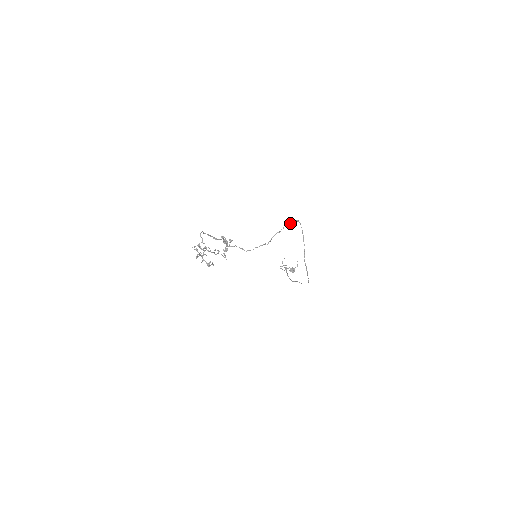
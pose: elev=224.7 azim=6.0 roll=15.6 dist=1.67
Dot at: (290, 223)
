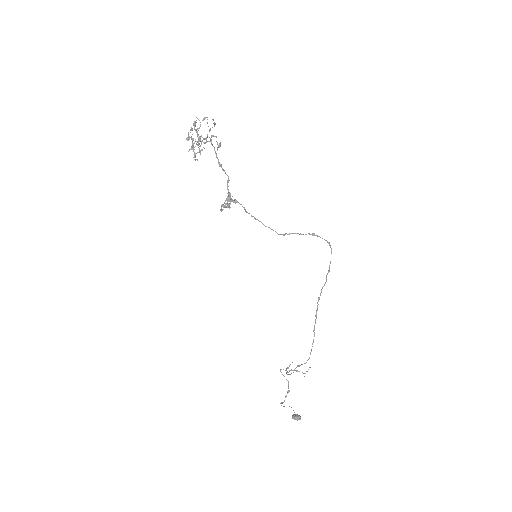
Dot at: (318, 236)
